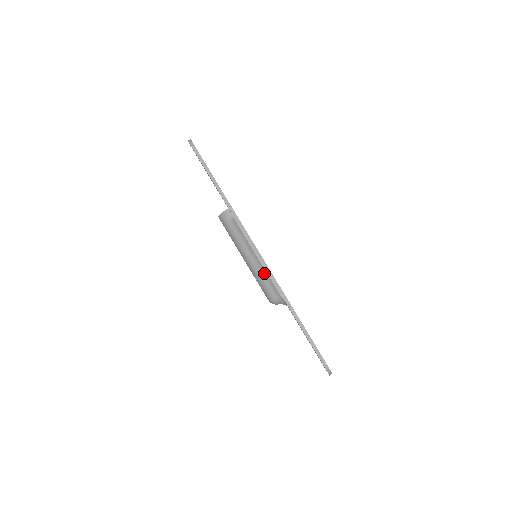
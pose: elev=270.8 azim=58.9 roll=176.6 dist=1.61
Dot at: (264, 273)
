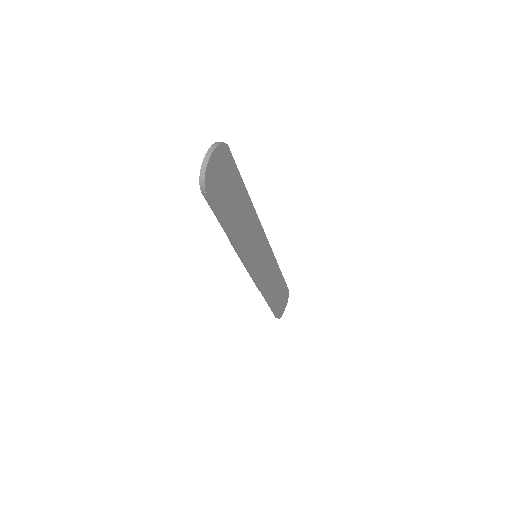
Dot at: occluded
